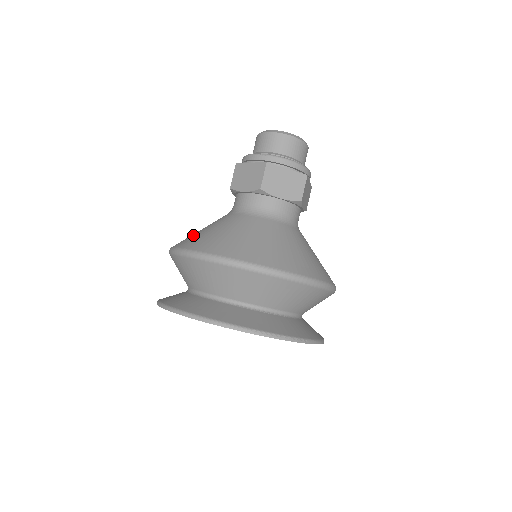
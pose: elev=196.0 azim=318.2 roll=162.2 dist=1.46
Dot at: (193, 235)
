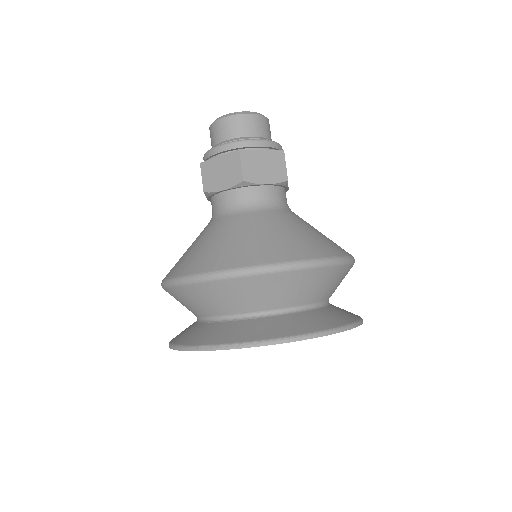
Dot at: occluded
